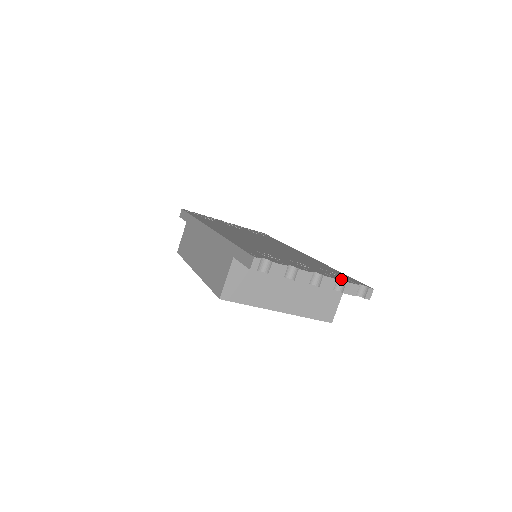
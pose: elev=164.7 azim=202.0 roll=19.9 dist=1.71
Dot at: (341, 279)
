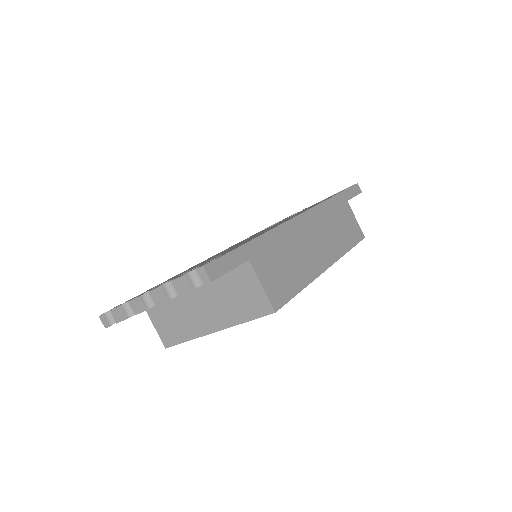
Dot at: (173, 279)
